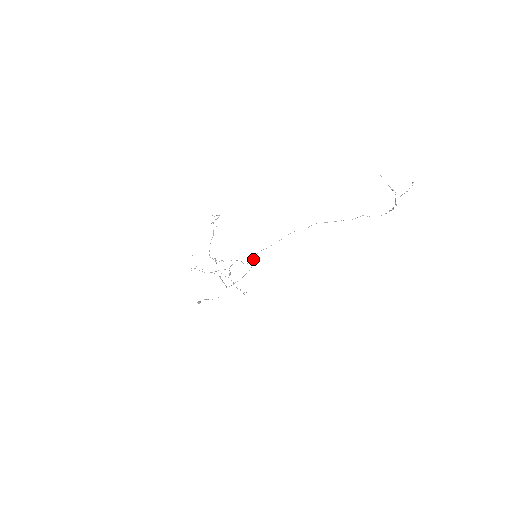
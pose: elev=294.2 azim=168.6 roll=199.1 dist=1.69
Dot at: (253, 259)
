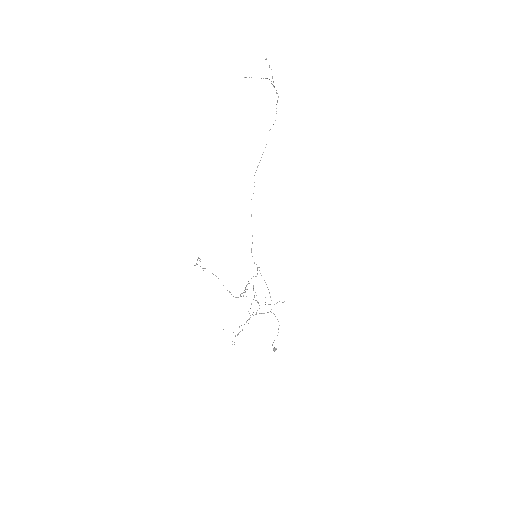
Dot at: occluded
